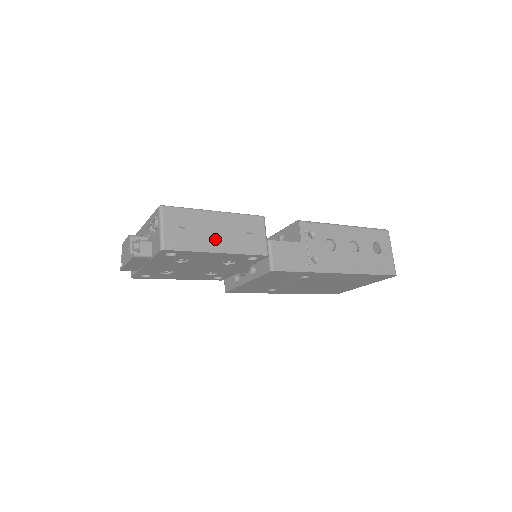
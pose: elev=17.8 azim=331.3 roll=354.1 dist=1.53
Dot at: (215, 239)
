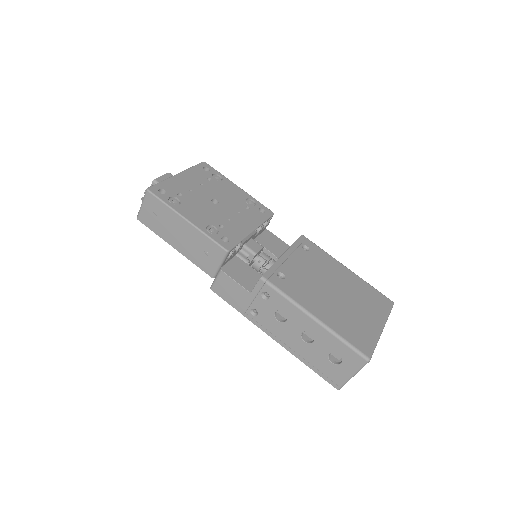
Dot at: (176, 238)
